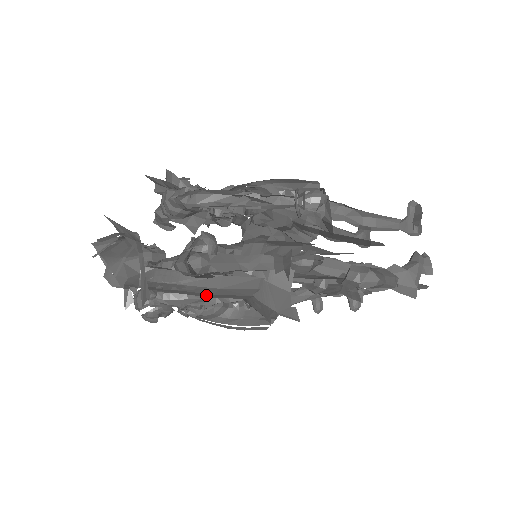
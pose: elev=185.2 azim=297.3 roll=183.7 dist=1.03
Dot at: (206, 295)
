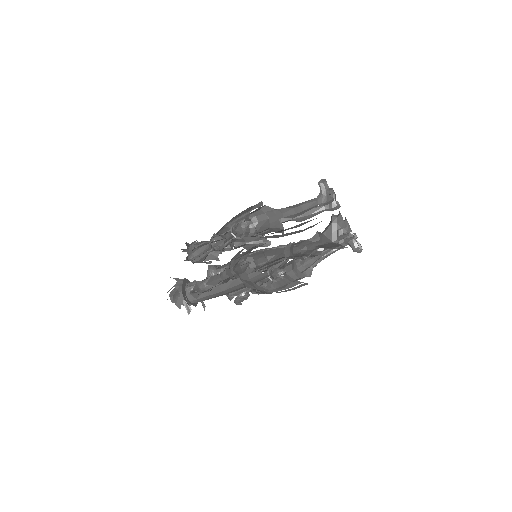
Dot at: (225, 294)
